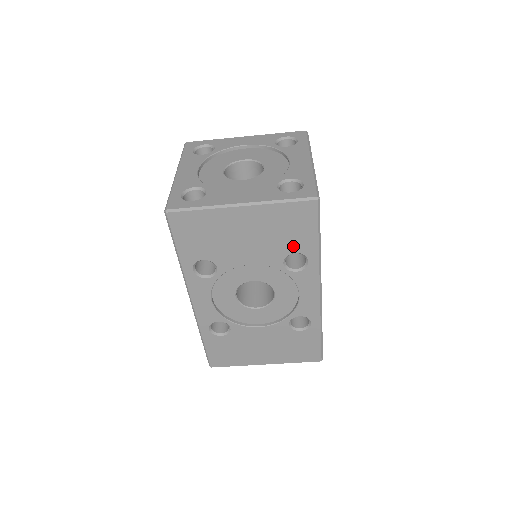
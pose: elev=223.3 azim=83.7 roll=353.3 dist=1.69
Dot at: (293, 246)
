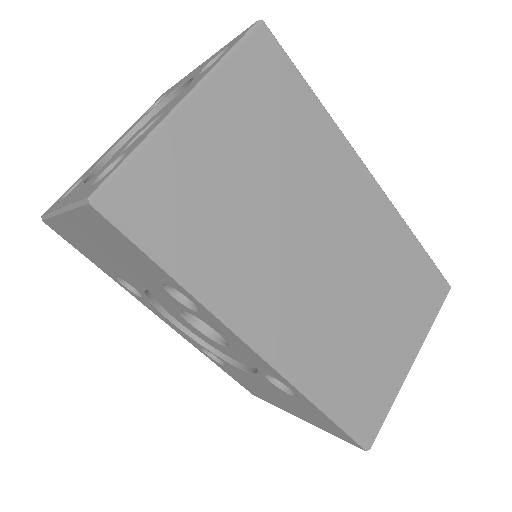
Dot at: (152, 274)
